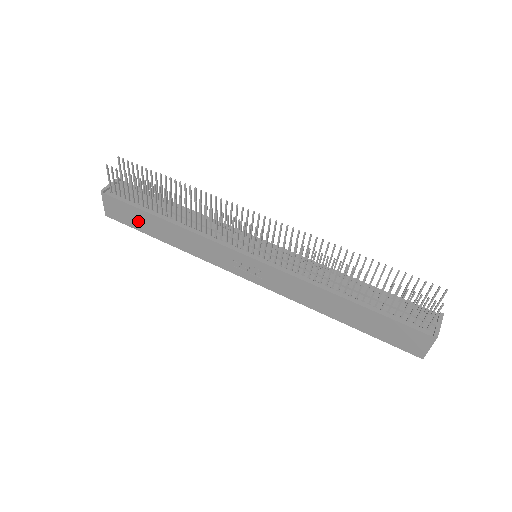
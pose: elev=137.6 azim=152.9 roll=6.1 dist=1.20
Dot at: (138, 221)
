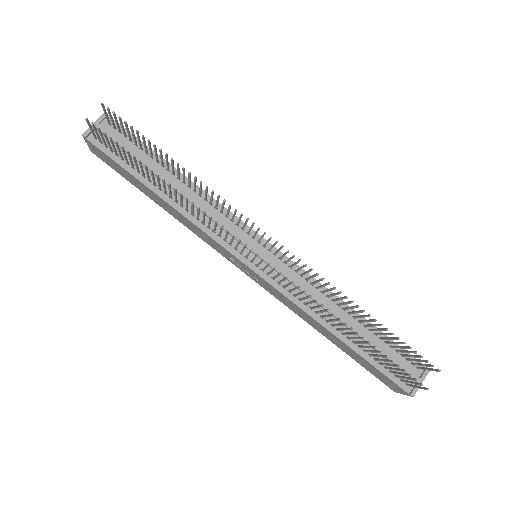
Dot at: (128, 177)
